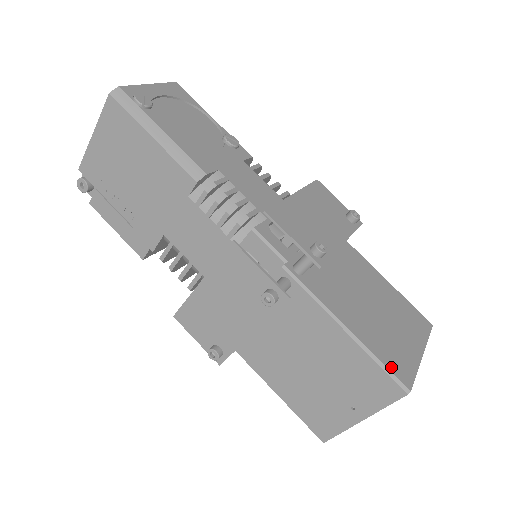
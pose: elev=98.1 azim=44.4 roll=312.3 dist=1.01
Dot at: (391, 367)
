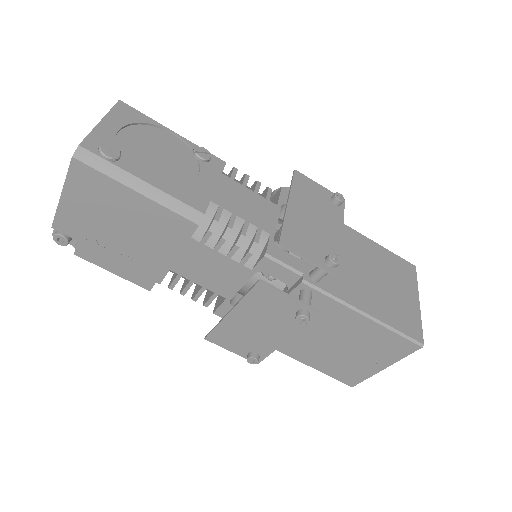
Dot at: (405, 331)
